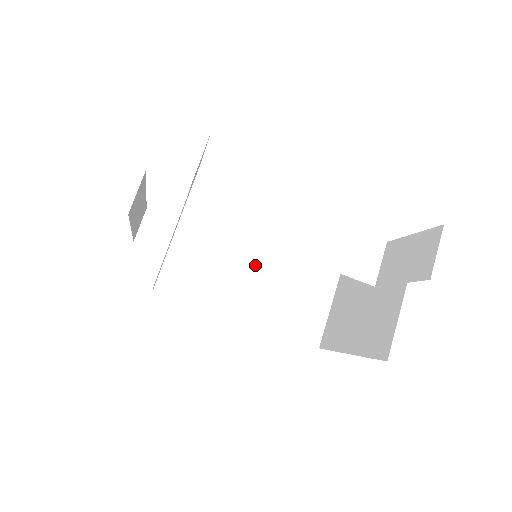
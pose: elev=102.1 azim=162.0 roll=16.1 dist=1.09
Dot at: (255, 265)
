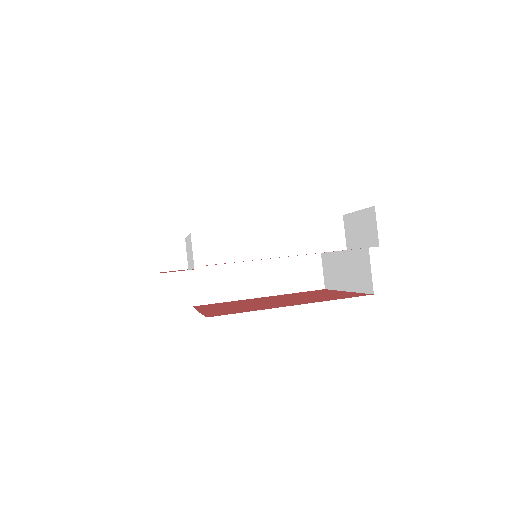
Dot at: occluded
